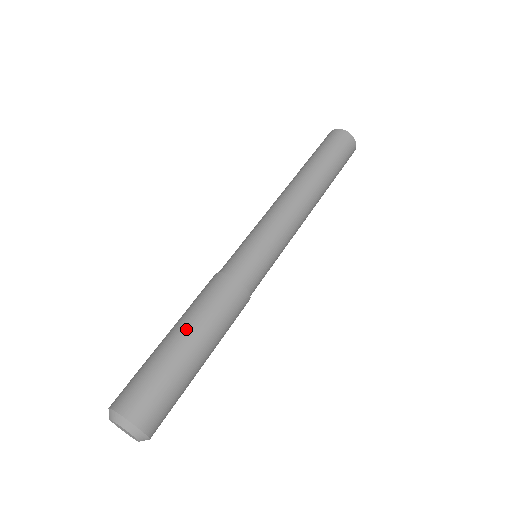
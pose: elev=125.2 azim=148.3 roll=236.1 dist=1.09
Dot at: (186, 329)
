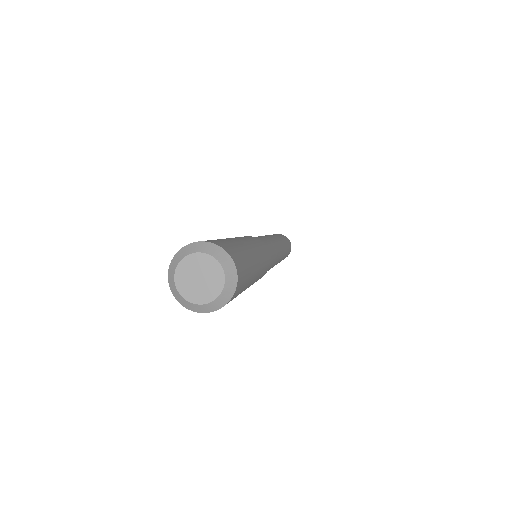
Dot at: occluded
